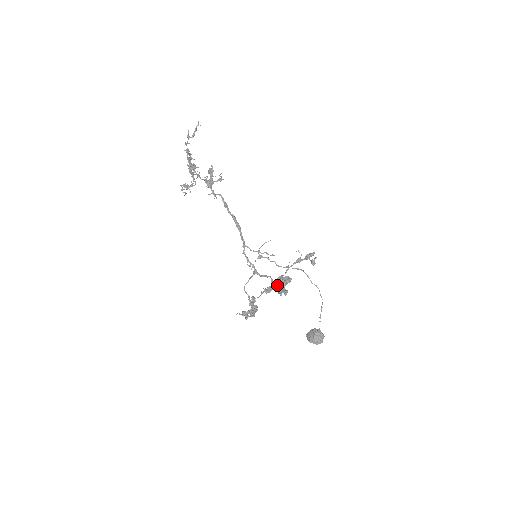
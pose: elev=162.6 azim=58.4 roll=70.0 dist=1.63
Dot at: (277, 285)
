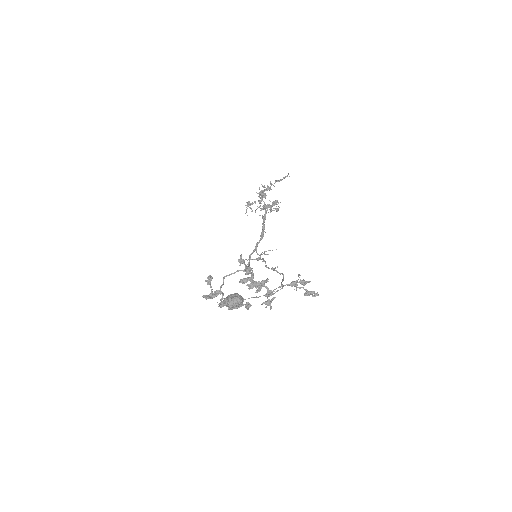
Dot at: occluded
